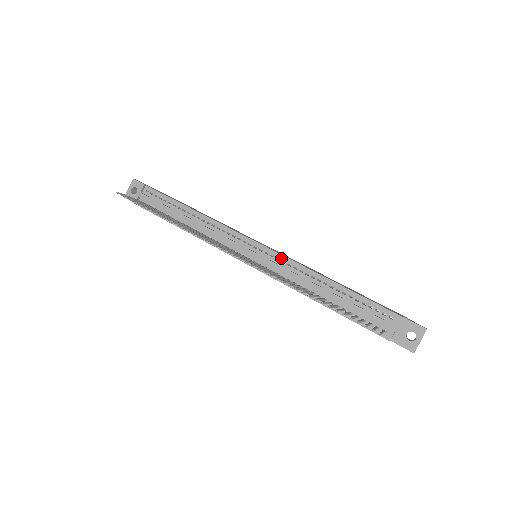
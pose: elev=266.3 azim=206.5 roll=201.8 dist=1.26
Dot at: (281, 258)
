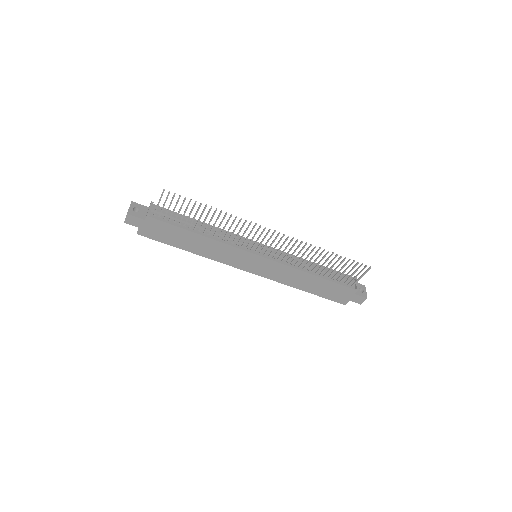
Dot at: (279, 251)
